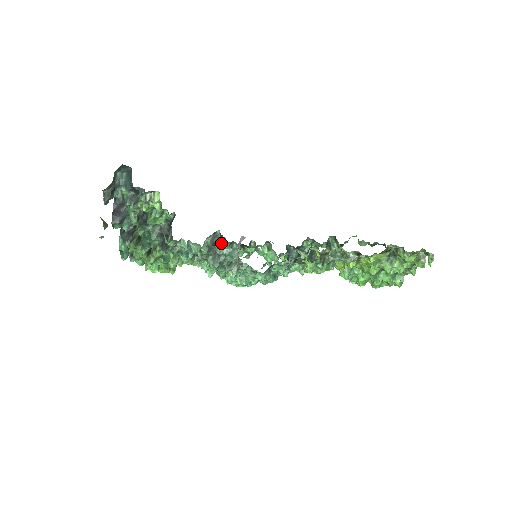
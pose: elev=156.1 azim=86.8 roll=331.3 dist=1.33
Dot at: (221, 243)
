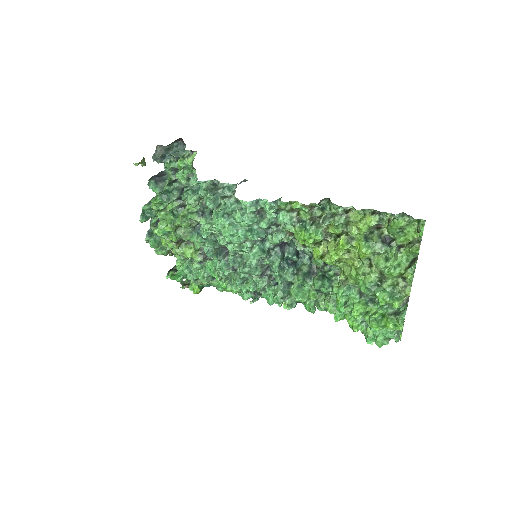
Dot at: occluded
